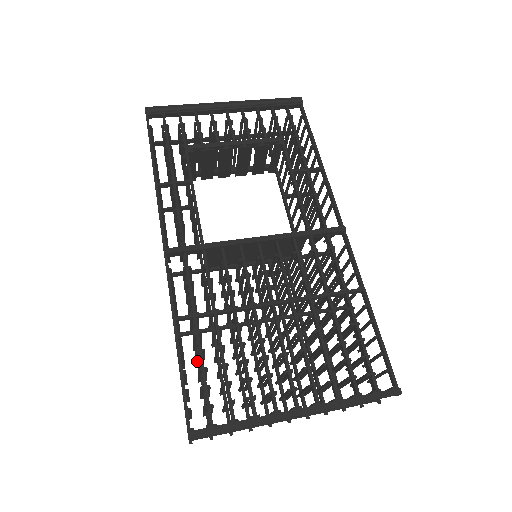
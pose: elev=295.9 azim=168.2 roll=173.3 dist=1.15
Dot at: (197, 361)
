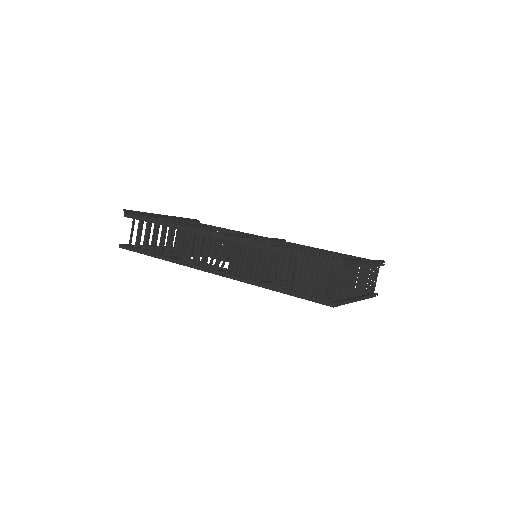
Dot at: (291, 277)
